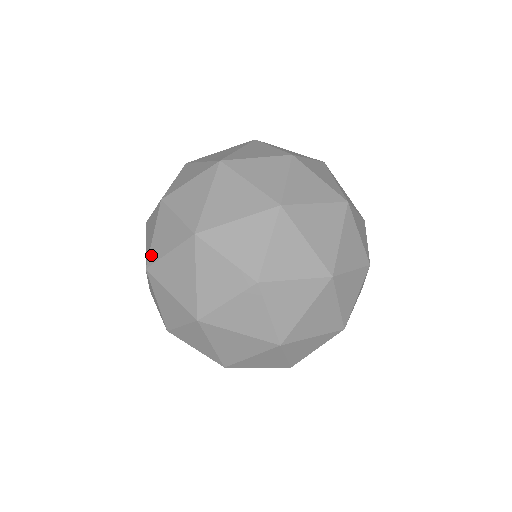
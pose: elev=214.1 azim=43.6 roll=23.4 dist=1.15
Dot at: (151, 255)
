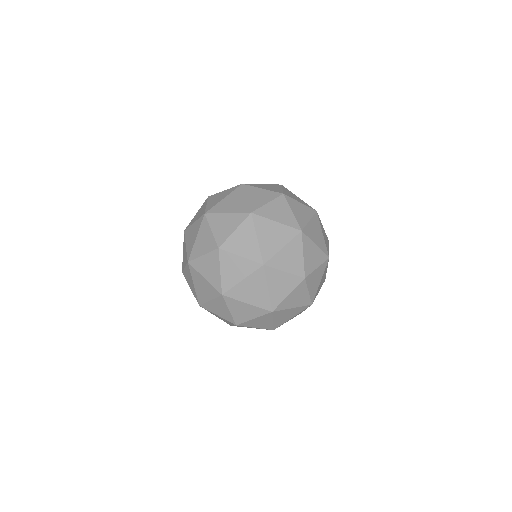
Dot at: (189, 224)
